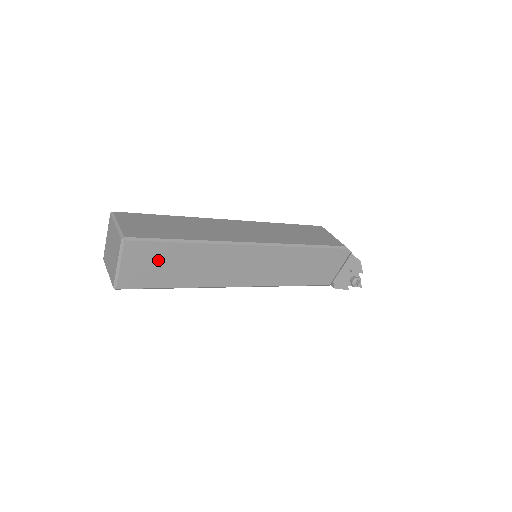
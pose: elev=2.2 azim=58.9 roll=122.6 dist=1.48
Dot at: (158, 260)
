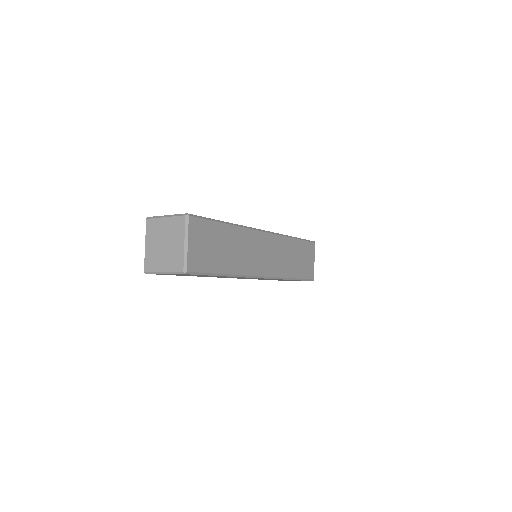
Dot at: (194, 275)
